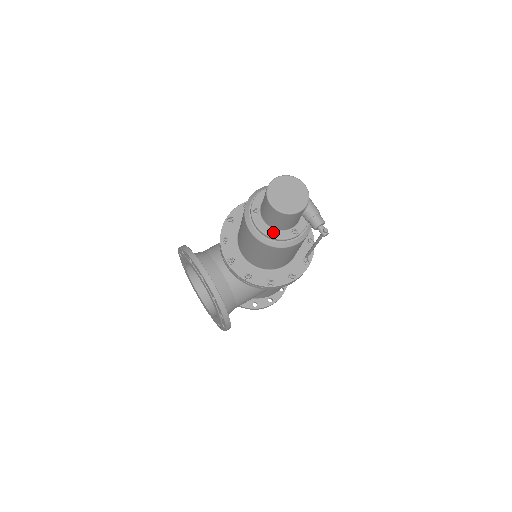
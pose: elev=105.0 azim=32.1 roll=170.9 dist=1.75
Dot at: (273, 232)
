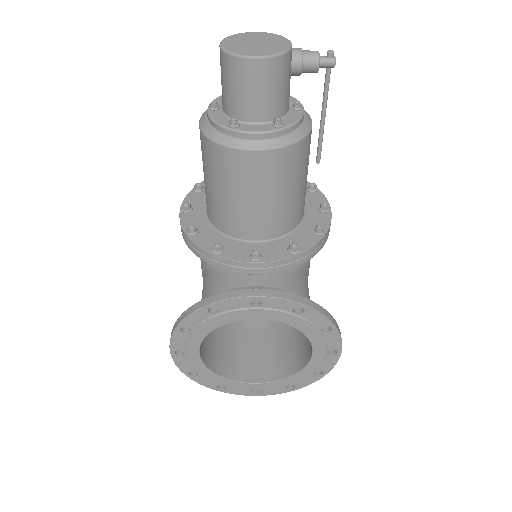
Dot at: (281, 123)
